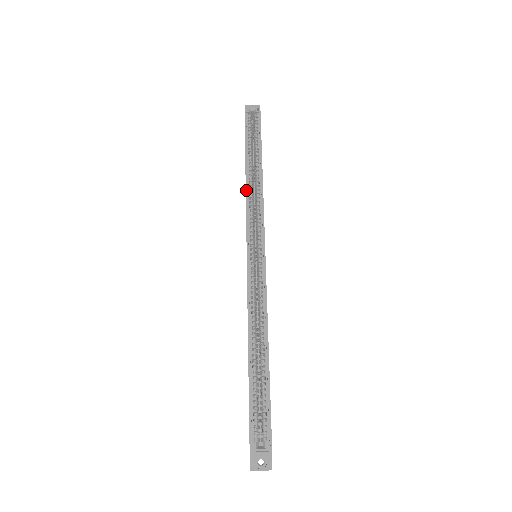
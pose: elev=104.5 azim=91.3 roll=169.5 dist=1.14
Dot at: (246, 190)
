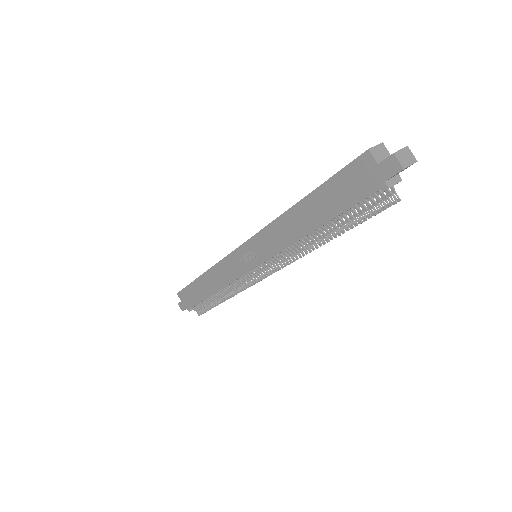
Dot at: (212, 266)
